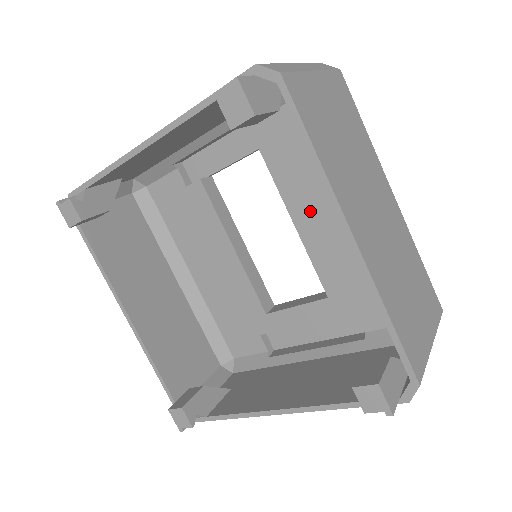
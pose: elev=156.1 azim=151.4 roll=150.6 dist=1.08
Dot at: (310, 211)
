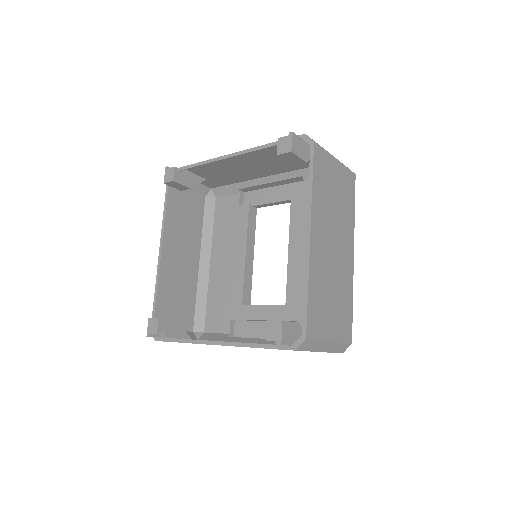
Dot at: (301, 244)
